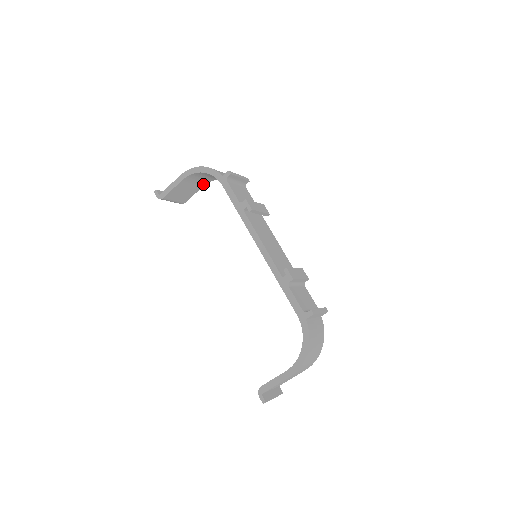
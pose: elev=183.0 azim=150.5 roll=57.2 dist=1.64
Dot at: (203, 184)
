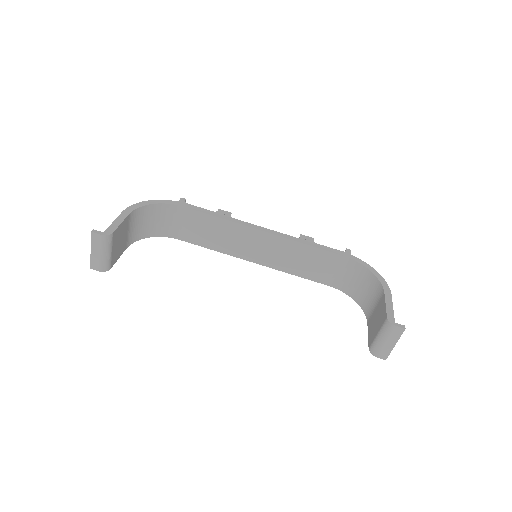
Dot at: (127, 244)
